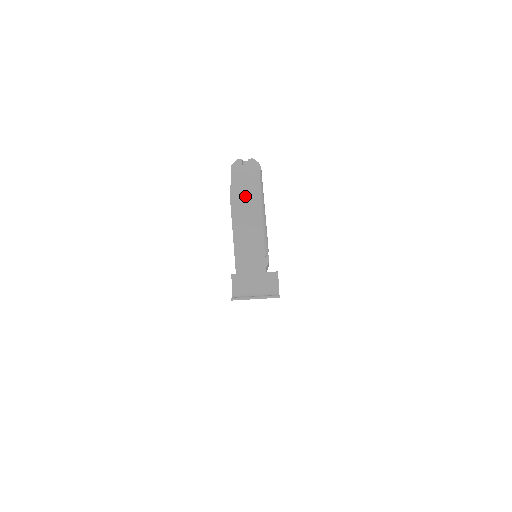
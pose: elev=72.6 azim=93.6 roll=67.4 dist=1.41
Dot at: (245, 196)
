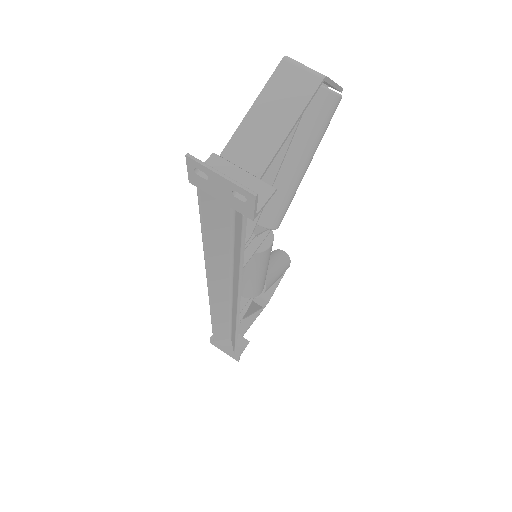
Dot at: occluded
